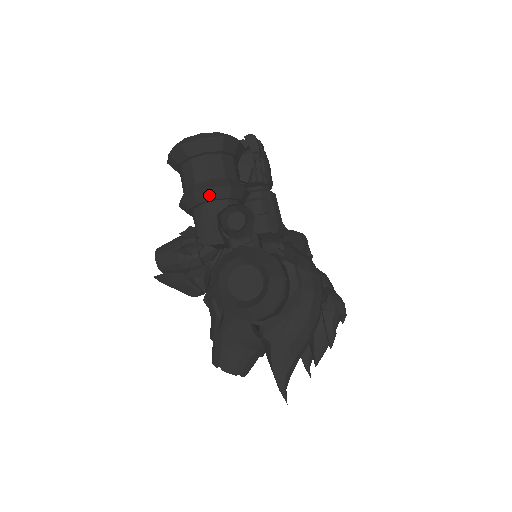
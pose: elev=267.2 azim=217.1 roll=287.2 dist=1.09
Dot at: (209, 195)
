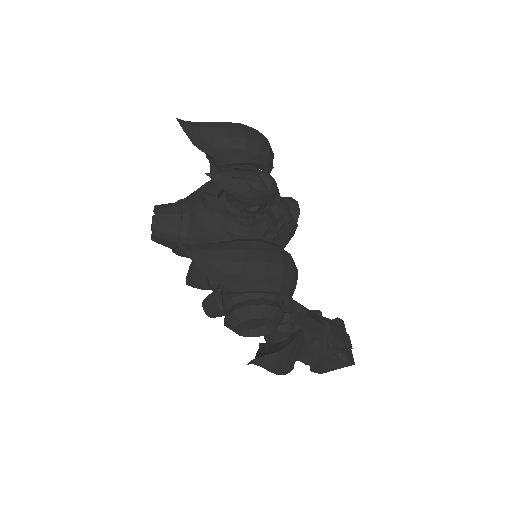
Dot at: occluded
